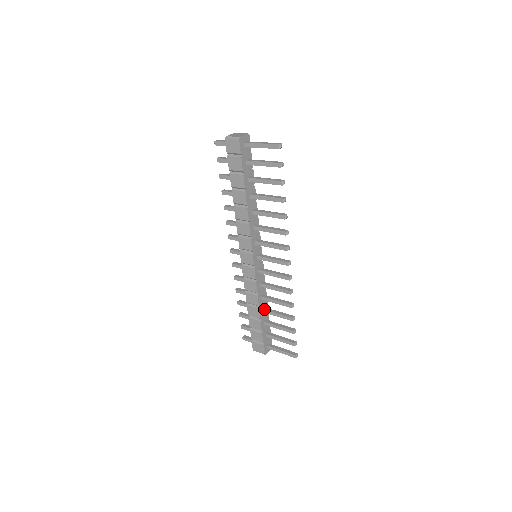
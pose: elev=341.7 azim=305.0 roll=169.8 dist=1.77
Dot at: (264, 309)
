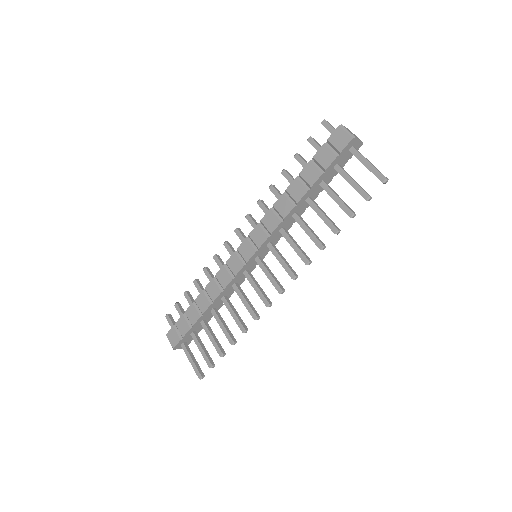
Dot at: (214, 309)
